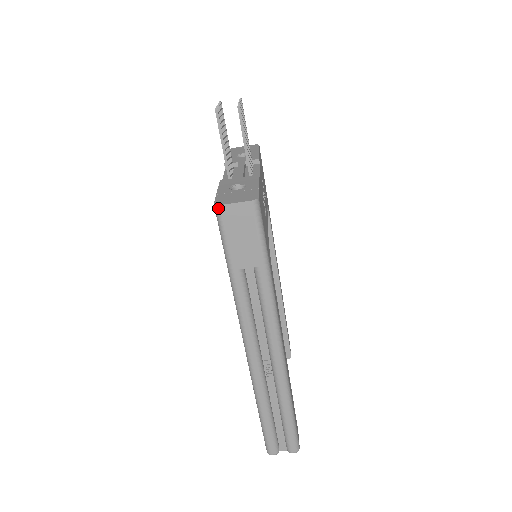
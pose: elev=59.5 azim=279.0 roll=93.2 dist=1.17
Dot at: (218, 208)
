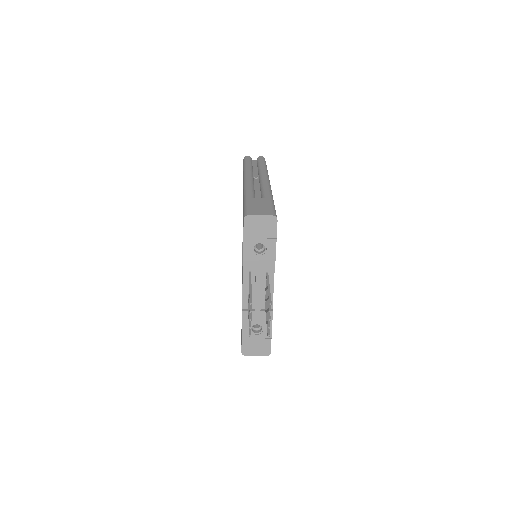
Dot at: (244, 354)
